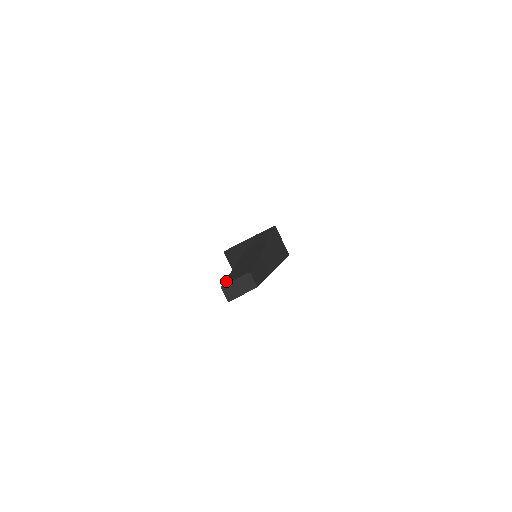
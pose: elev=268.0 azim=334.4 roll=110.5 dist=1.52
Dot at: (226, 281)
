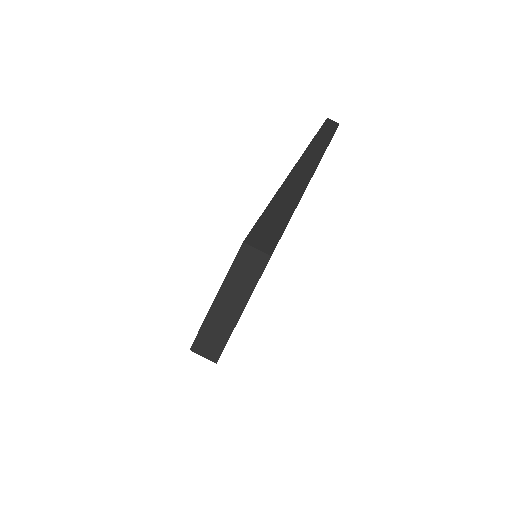
Dot at: (321, 126)
